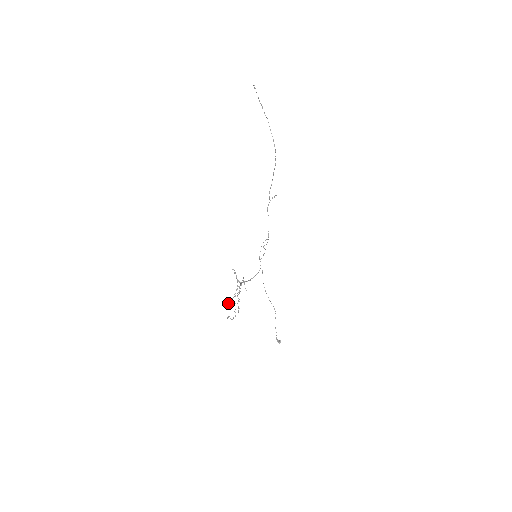
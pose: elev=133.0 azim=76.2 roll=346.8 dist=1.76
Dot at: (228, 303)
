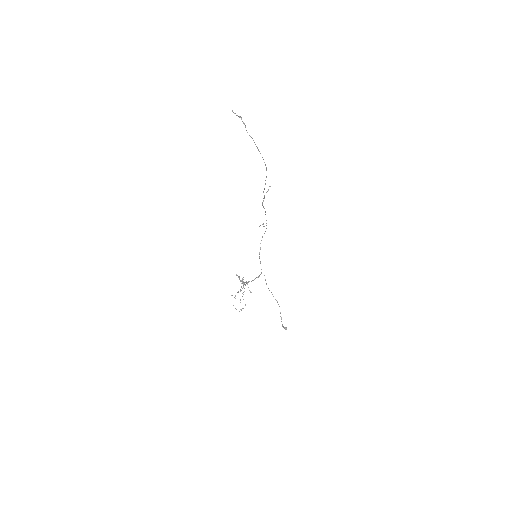
Dot at: (234, 297)
